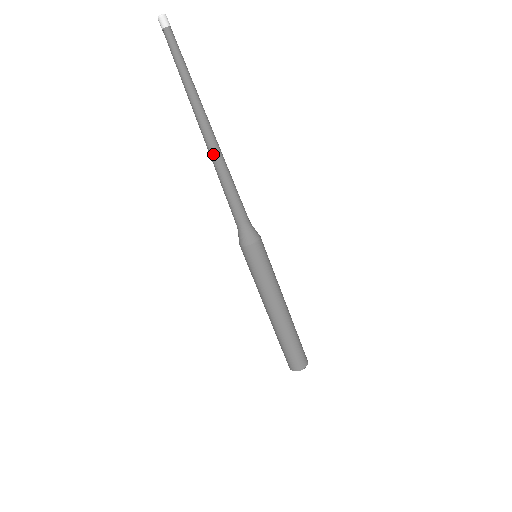
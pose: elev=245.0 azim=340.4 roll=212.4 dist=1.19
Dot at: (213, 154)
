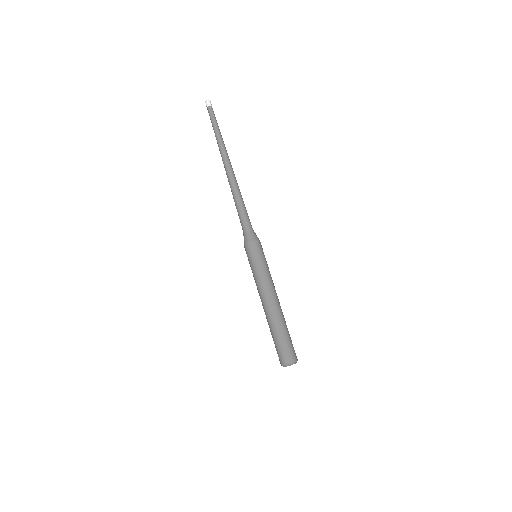
Dot at: (230, 178)
